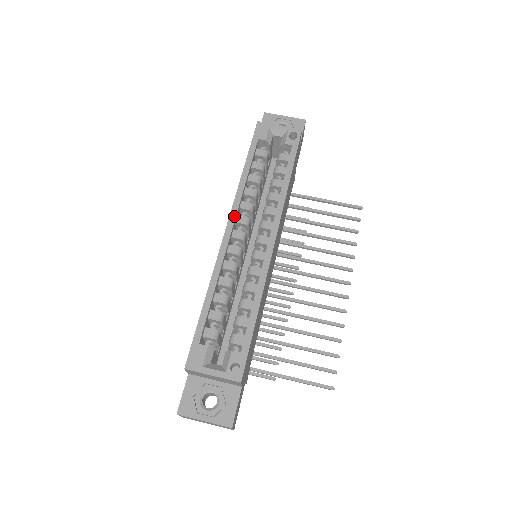
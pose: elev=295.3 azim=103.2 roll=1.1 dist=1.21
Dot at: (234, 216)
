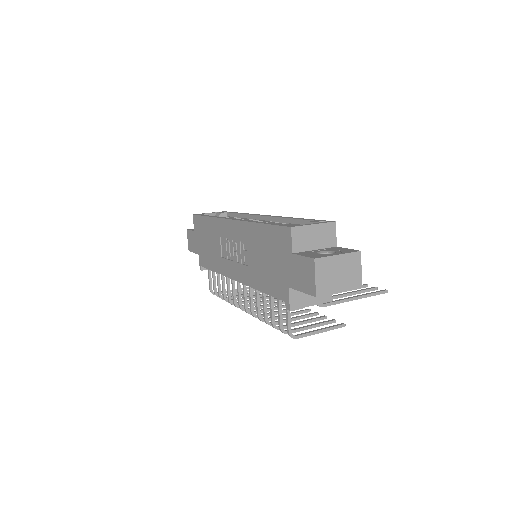
Dot at: (228, 218)
